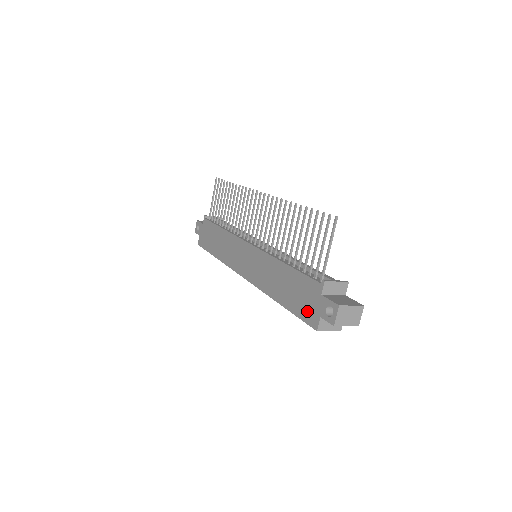
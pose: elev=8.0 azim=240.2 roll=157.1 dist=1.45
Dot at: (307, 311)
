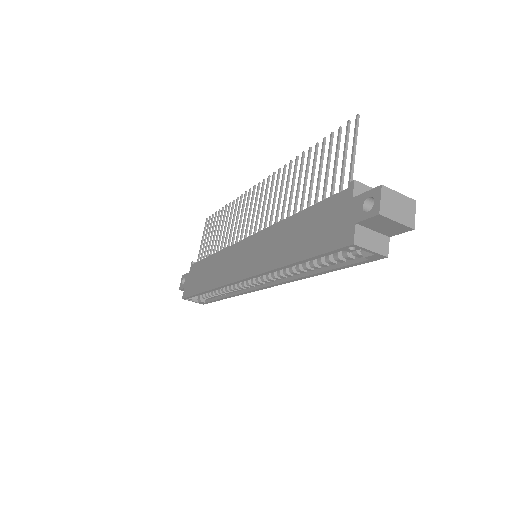
Dot at: (334, 234)
